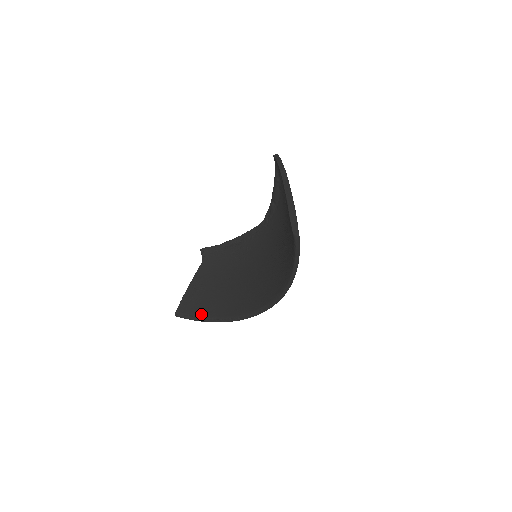
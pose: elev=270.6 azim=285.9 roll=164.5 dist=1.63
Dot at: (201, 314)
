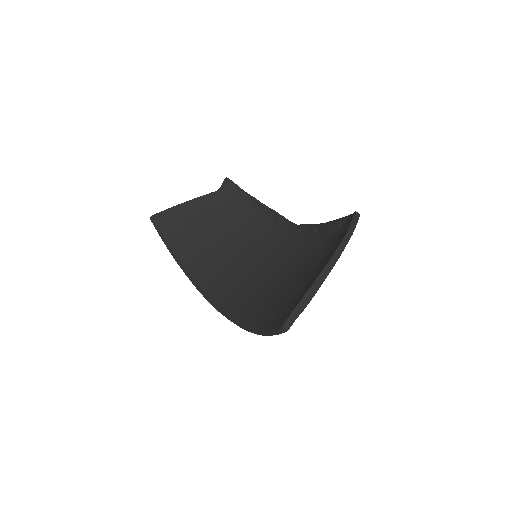
Dot at: (171, 241)
